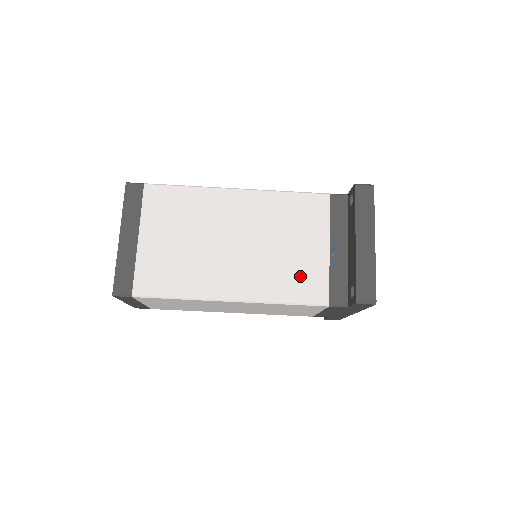
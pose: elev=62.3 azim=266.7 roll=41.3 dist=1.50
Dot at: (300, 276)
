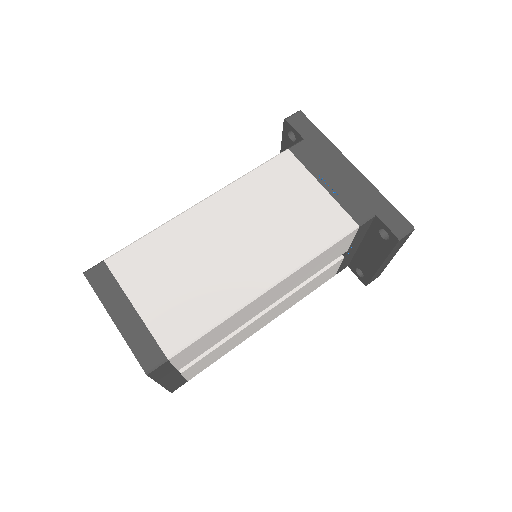
Dot at: occluded
